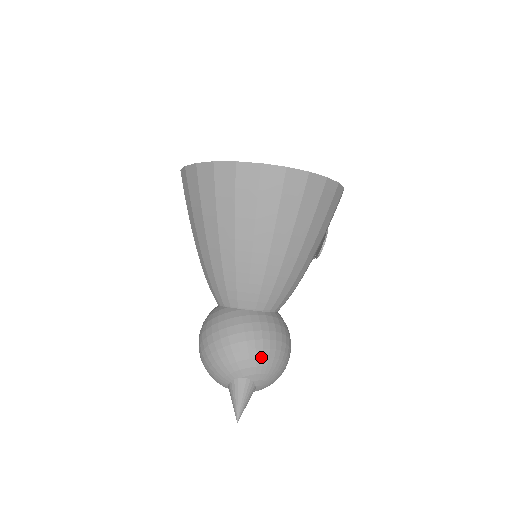
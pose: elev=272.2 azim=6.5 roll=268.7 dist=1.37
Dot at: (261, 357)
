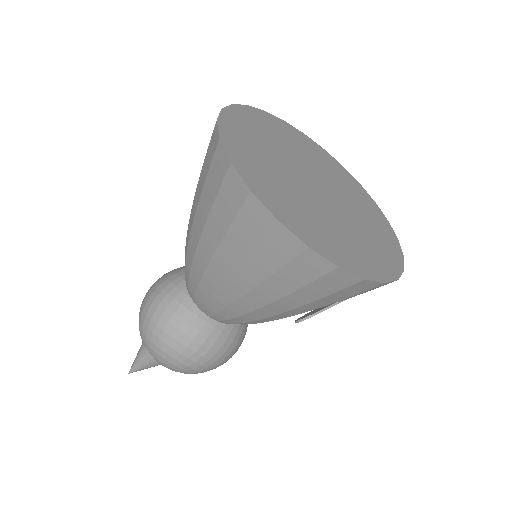
Dot at: (167, 353)
